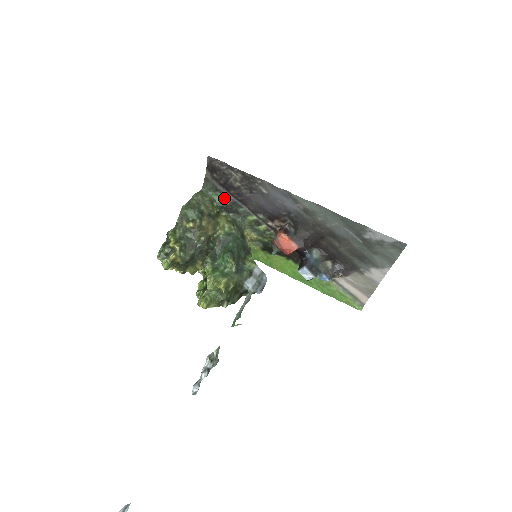
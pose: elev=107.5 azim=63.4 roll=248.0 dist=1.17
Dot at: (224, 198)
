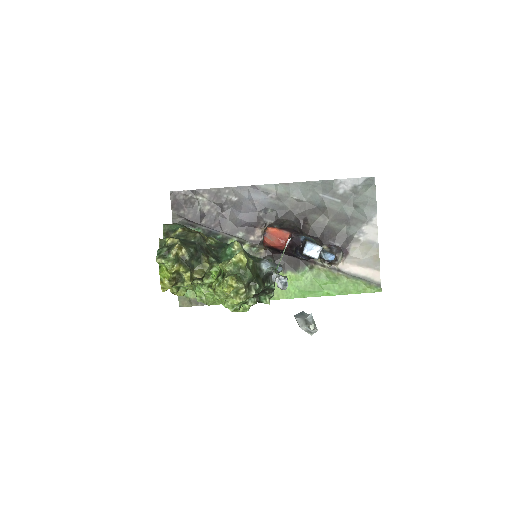
Dot at: occluded
